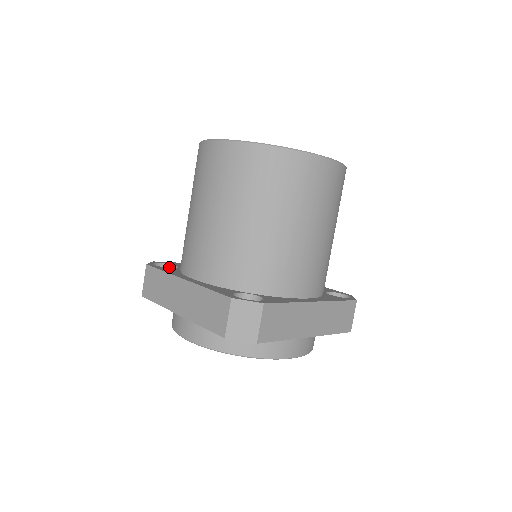
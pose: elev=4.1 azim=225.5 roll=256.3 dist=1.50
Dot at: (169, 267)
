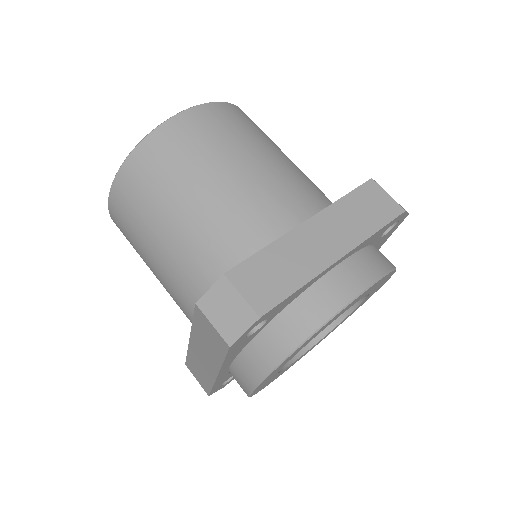
Dot at: occluded
